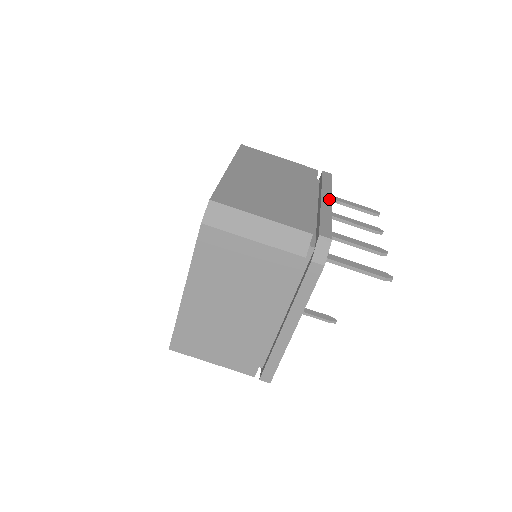
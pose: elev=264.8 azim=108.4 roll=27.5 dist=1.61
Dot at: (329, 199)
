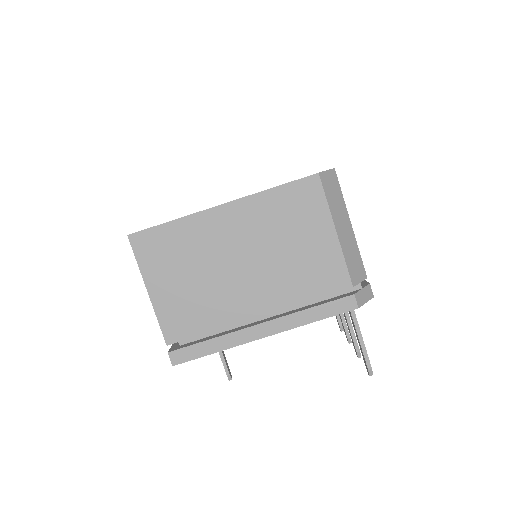
Dot at: occluded
